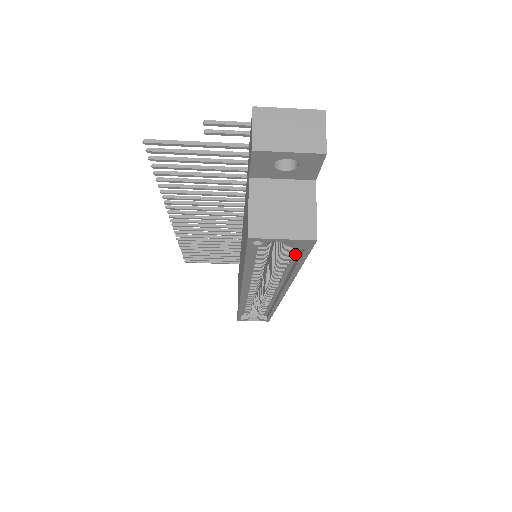
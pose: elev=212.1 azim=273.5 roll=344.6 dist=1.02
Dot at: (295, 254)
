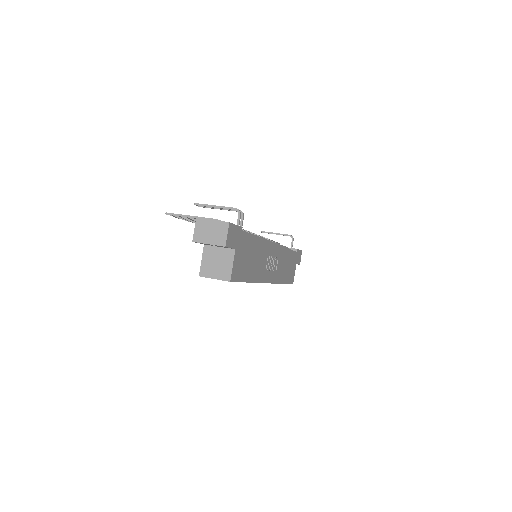
Dot at: occluded
